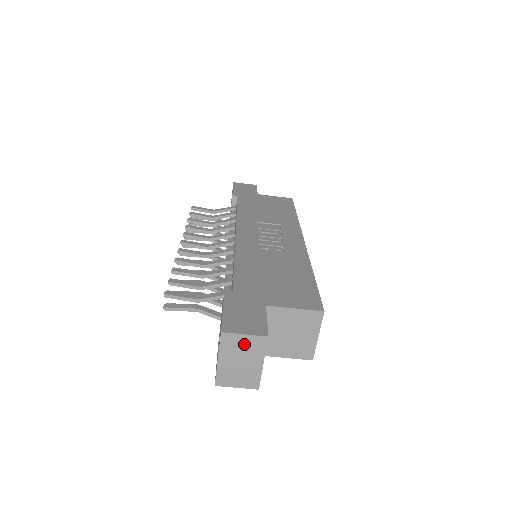
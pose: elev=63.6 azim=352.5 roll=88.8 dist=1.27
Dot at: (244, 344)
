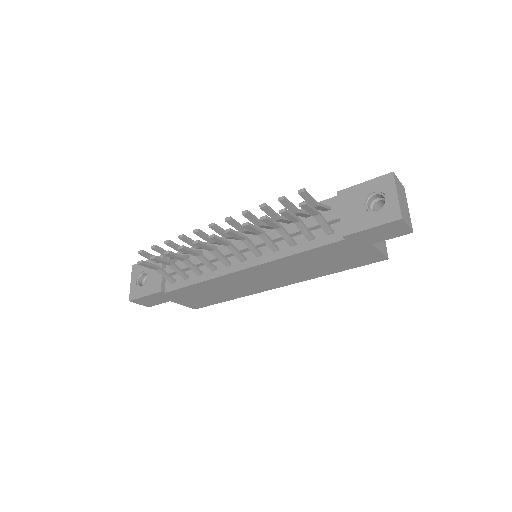
Dot at: (400, 188)
